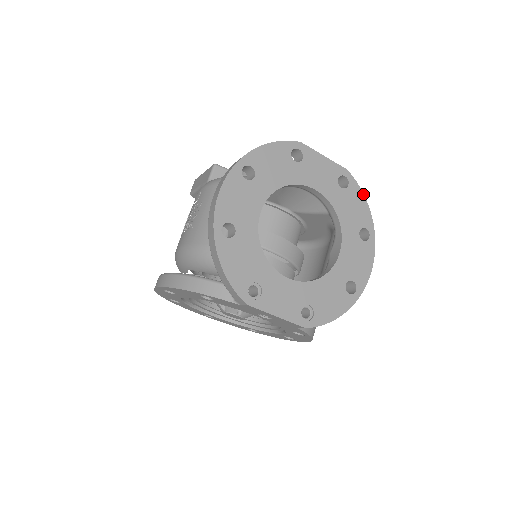
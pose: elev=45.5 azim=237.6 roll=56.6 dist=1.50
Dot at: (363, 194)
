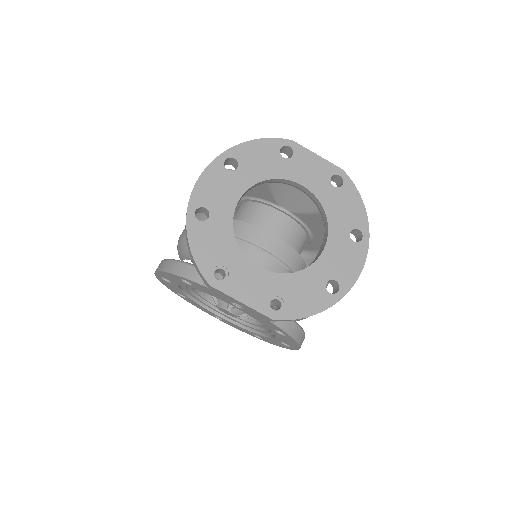
Dot at: (359, 195)
